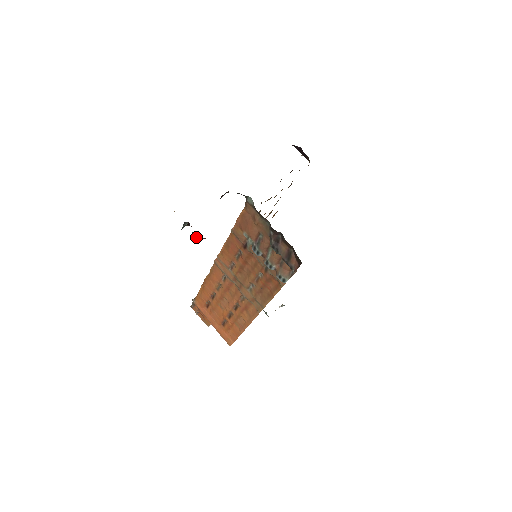
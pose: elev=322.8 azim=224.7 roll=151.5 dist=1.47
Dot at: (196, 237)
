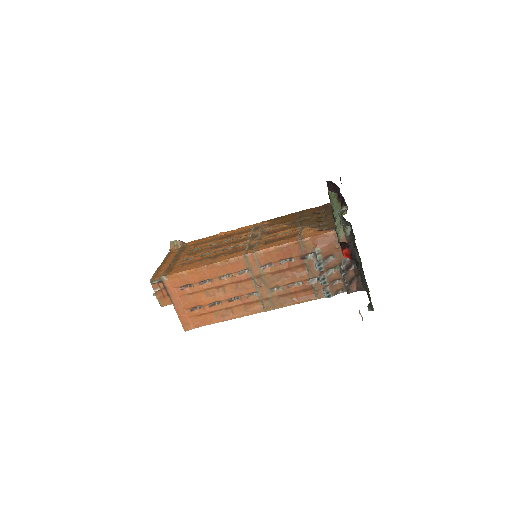
Dot at: (353, 257)
